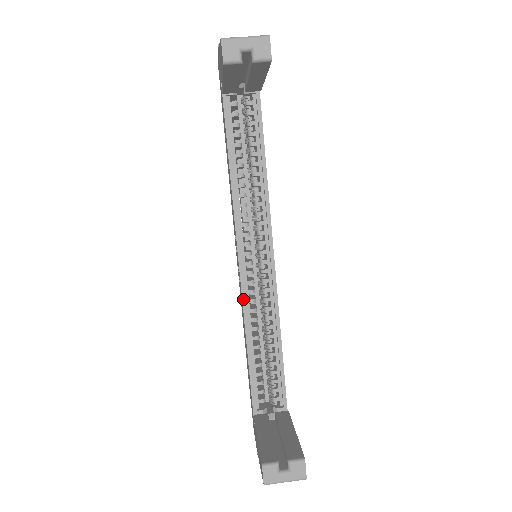
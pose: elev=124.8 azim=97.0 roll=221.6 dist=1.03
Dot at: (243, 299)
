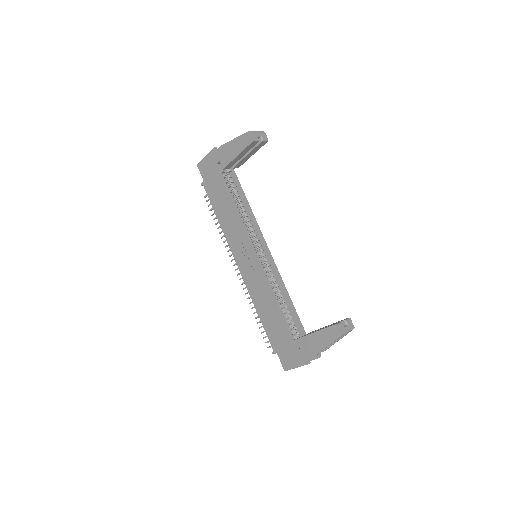
Dot at: (265, 275)
